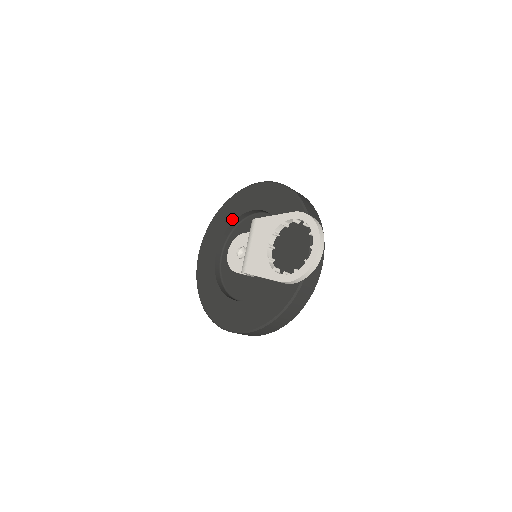
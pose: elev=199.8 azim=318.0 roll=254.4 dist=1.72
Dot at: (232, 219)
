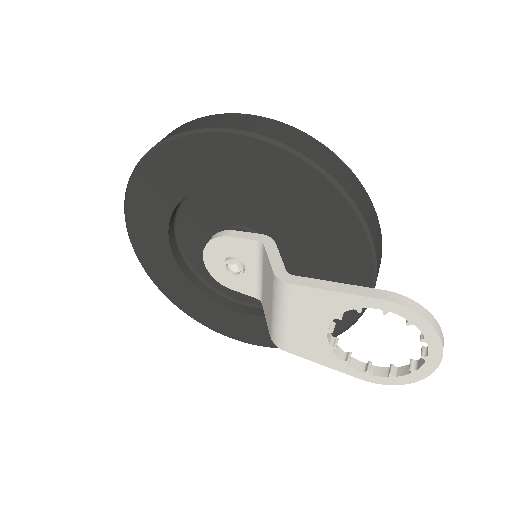
Dot at: (183, 191)
